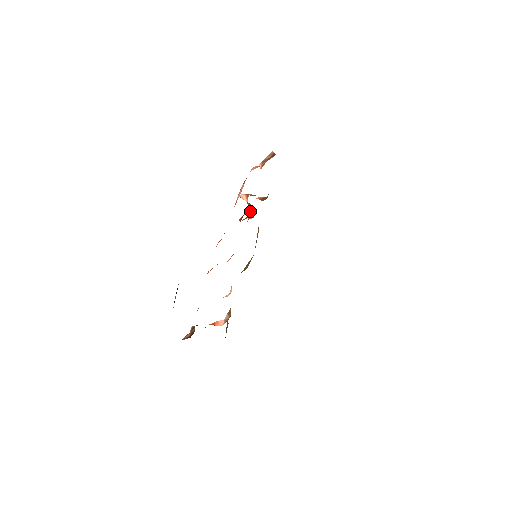
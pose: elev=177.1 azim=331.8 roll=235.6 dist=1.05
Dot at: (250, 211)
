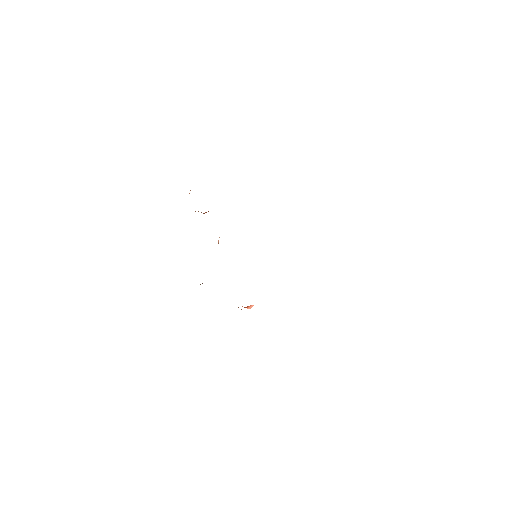
Dot at: occluded
